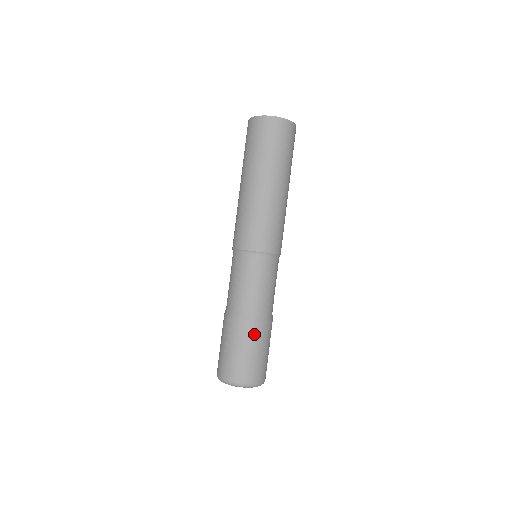
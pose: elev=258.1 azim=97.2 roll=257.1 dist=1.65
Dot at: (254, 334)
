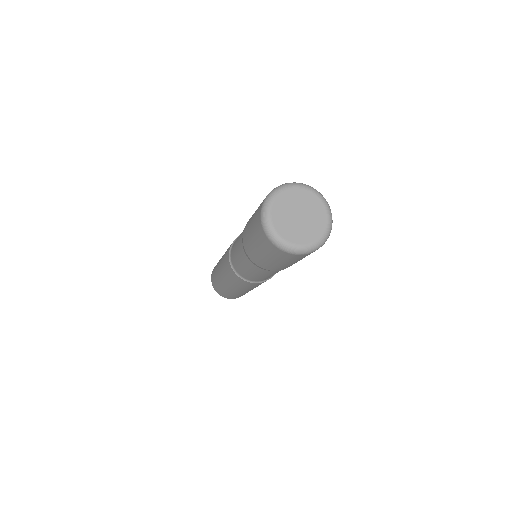
Dot at: occluded
